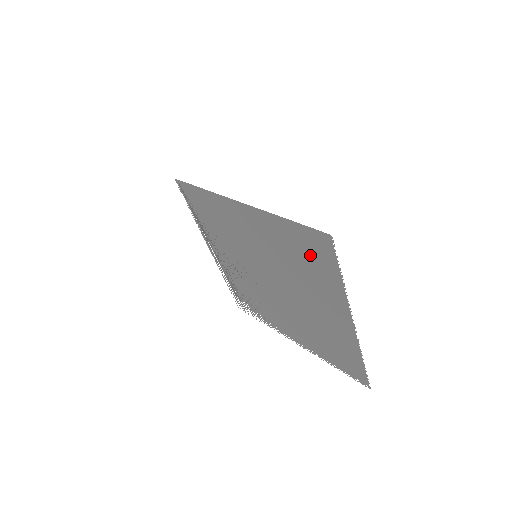
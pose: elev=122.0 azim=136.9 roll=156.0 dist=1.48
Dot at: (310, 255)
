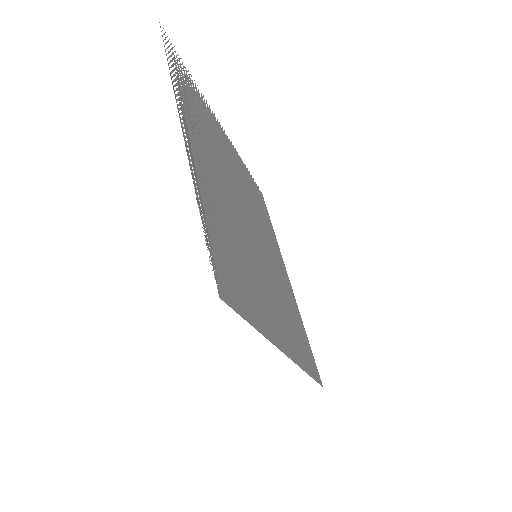
Dot at: occluded
